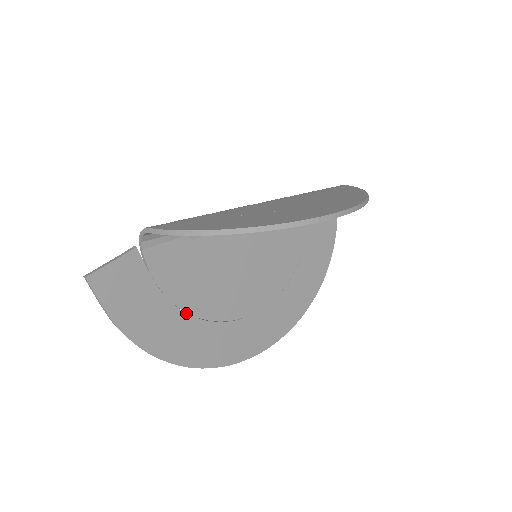
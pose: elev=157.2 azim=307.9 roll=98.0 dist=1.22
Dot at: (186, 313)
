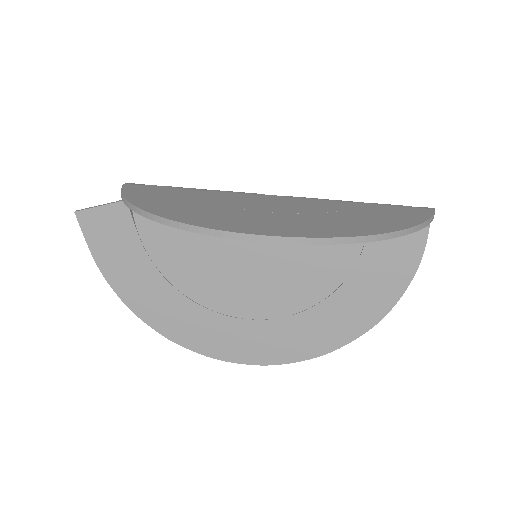
Dot at: (171, 284)
